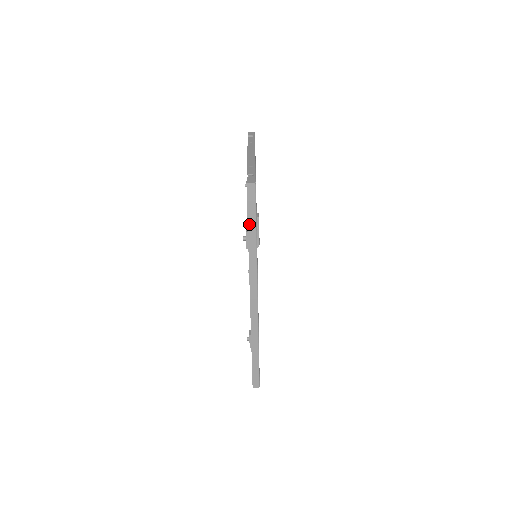
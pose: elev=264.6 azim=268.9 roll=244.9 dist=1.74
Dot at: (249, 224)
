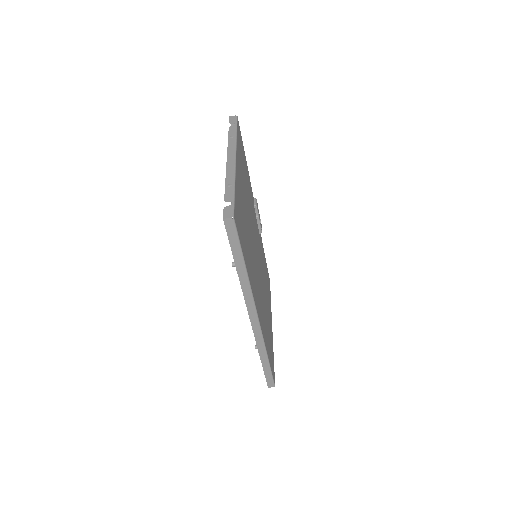
Dot at: (234, 256)
